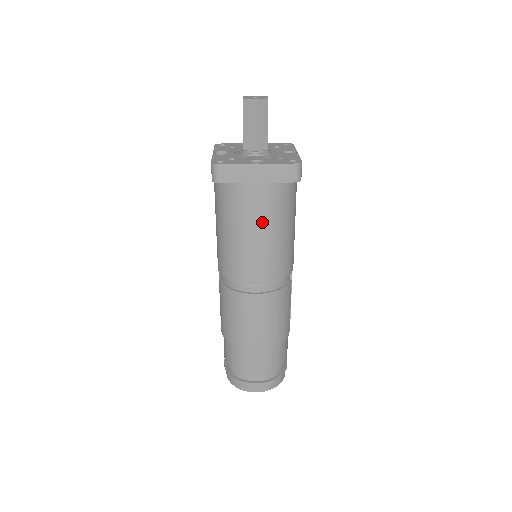
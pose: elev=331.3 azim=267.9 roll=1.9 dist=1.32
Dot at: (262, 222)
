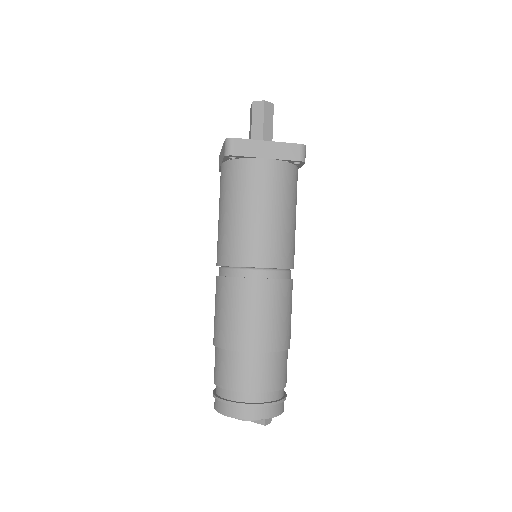
Dot at: (270, 198)
